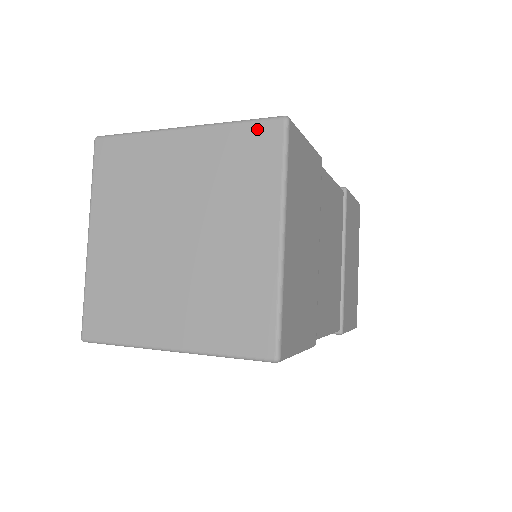
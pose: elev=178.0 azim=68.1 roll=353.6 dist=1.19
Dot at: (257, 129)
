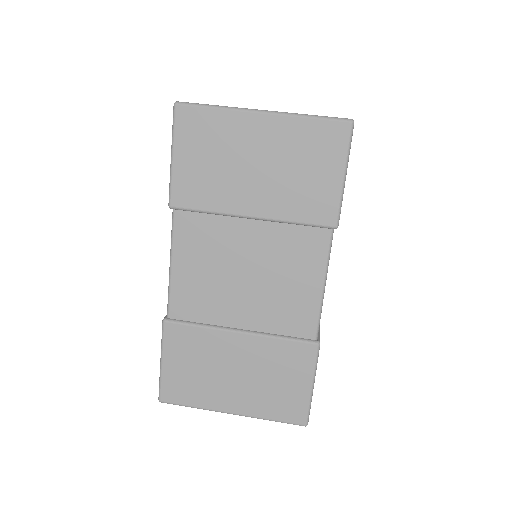
Dot at: occluded
